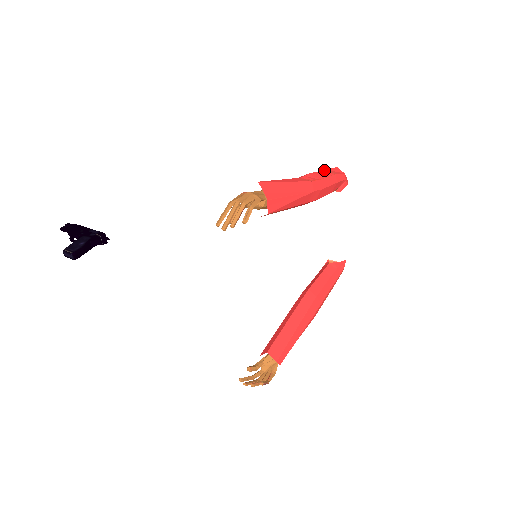
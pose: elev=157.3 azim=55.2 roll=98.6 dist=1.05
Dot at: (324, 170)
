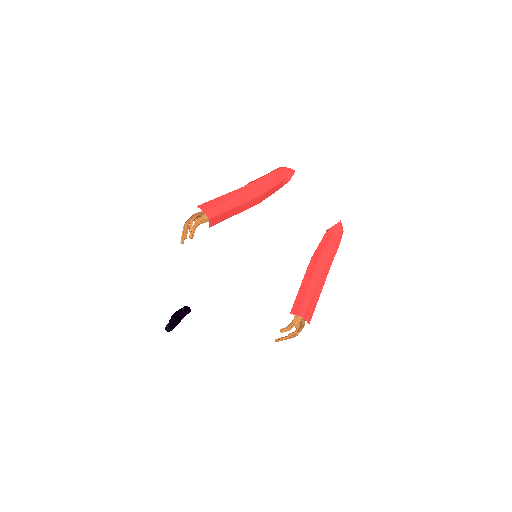
Dot at: occluded
